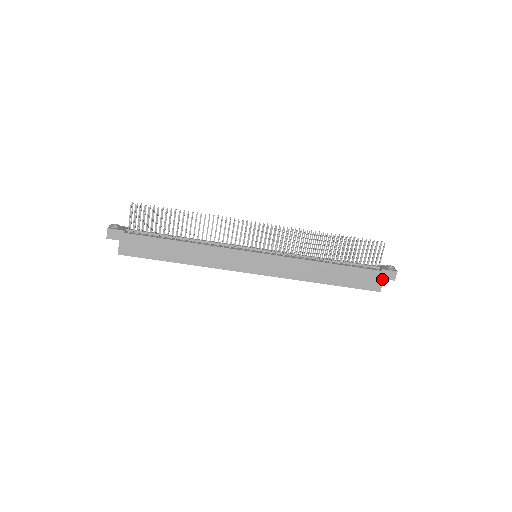
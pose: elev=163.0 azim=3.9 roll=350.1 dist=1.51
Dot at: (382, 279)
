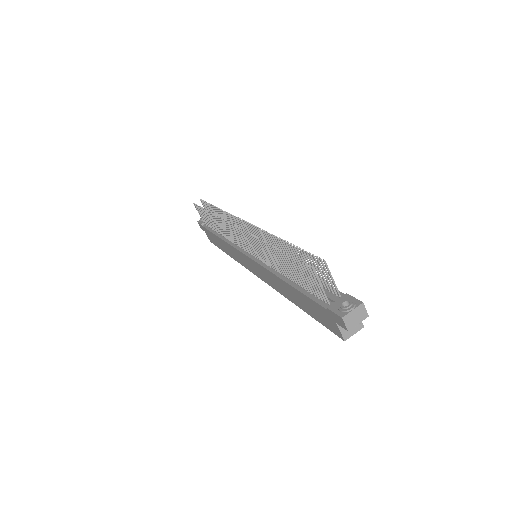
Dot at: (335, 322)
